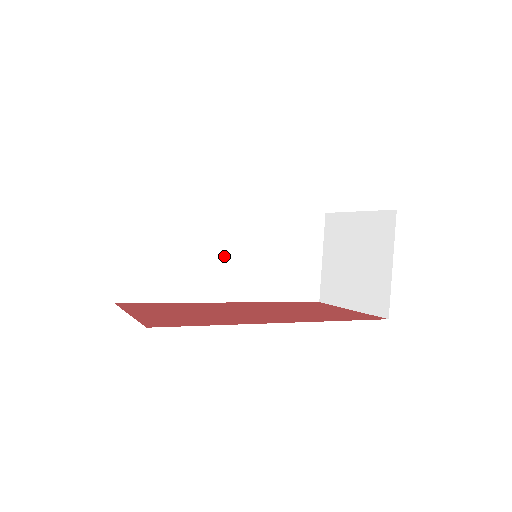
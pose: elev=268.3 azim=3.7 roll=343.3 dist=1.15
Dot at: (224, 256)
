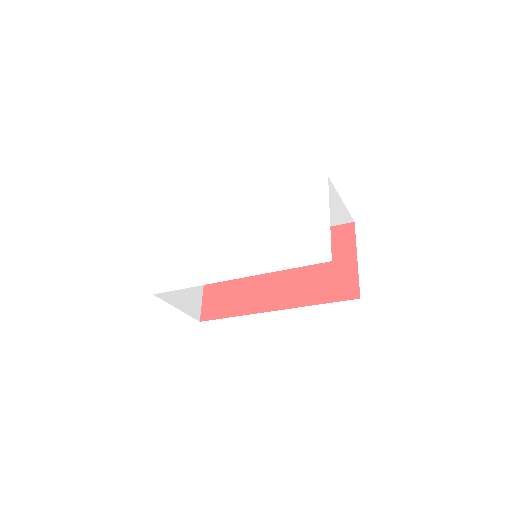
Dot at: occluded
